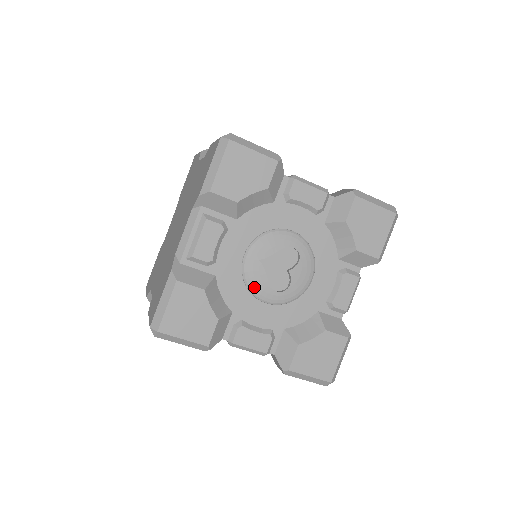
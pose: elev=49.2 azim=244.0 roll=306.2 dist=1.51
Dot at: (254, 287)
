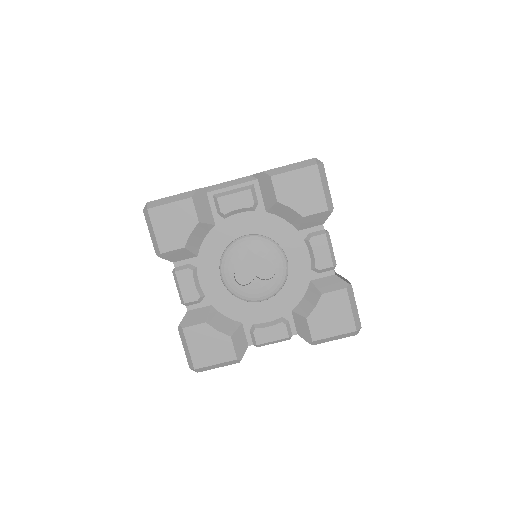
Dot at: (226, 259)
